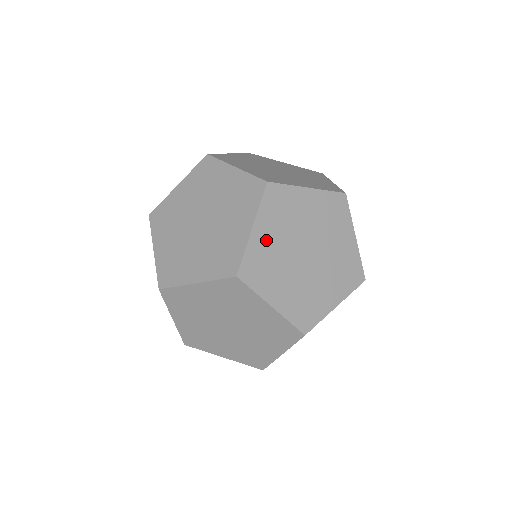
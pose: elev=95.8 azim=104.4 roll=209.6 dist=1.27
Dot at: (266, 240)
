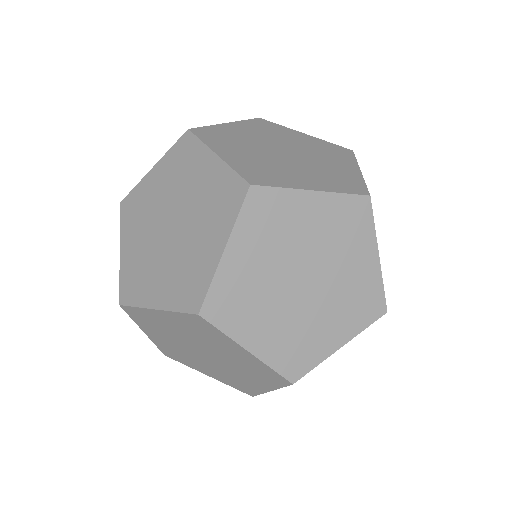
Dot at: (244, 265)
